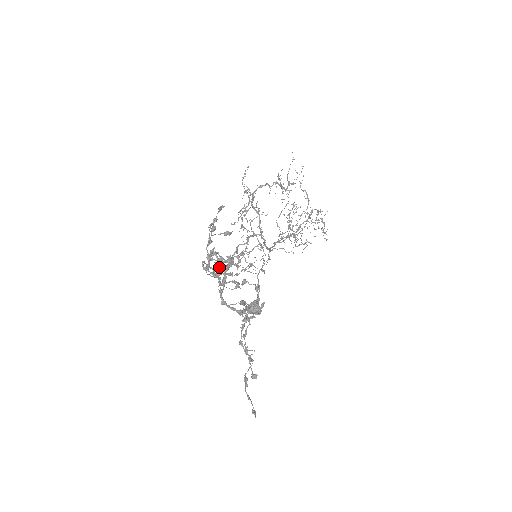
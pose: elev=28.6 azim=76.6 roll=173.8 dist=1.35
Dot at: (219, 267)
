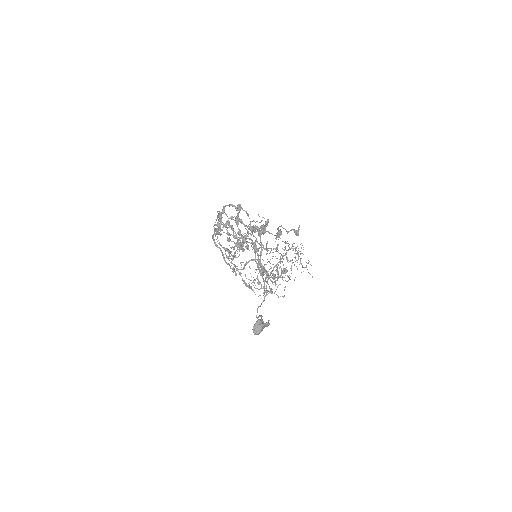
Dot at: (228, 233)
